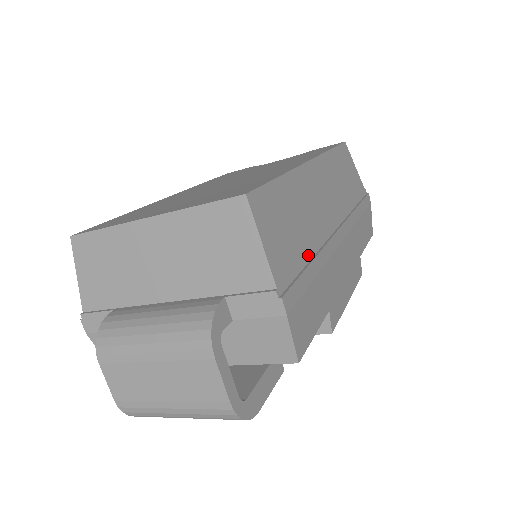
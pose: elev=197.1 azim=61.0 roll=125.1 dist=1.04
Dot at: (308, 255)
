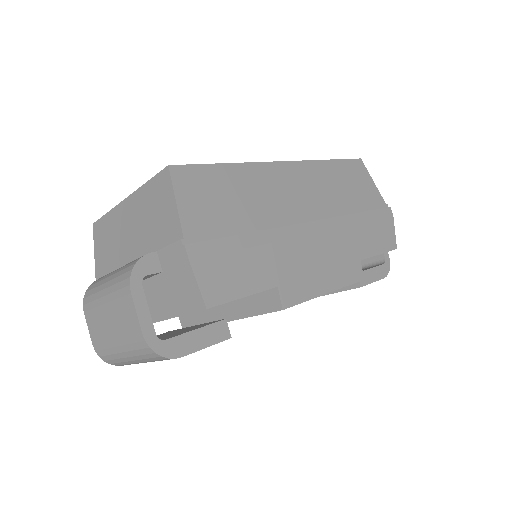
Dot at: (247, 228)
